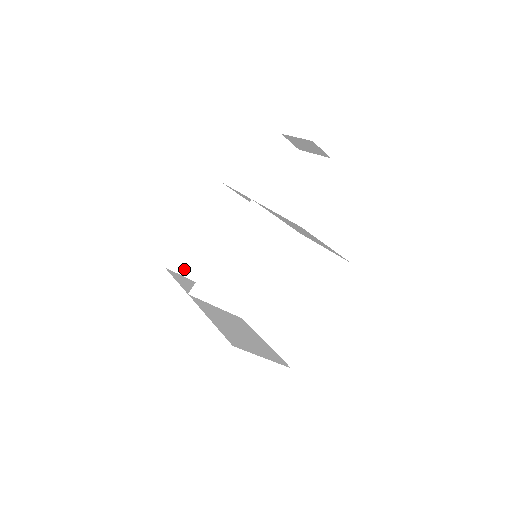
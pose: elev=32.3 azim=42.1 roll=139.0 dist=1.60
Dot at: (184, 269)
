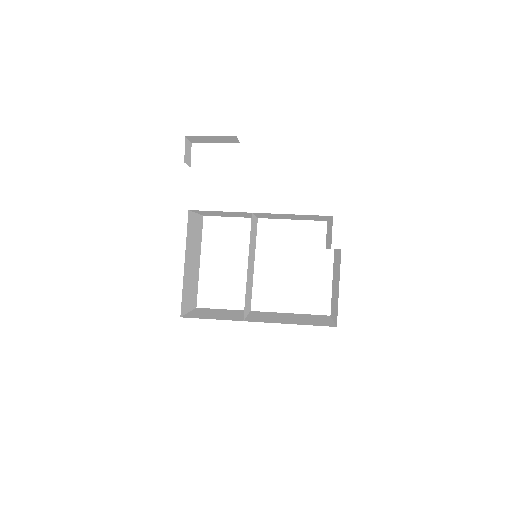
Dot at: (186, 307)
